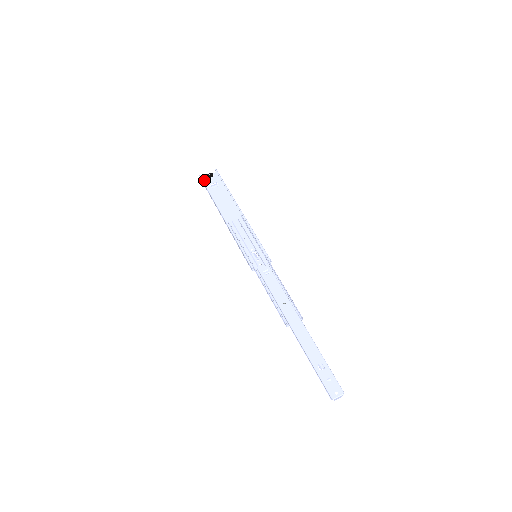
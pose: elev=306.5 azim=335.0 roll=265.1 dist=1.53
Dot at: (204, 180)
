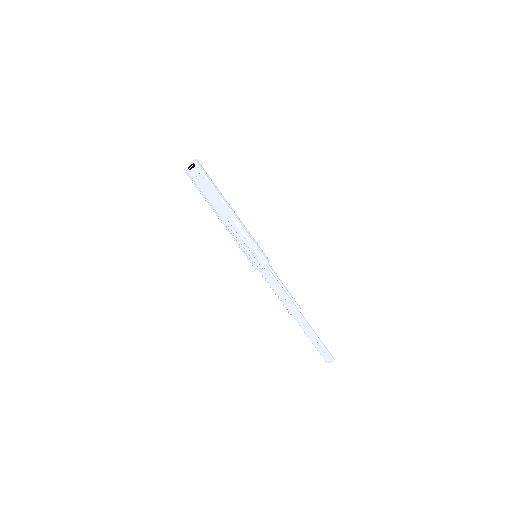
Dot at: (189, 171)
